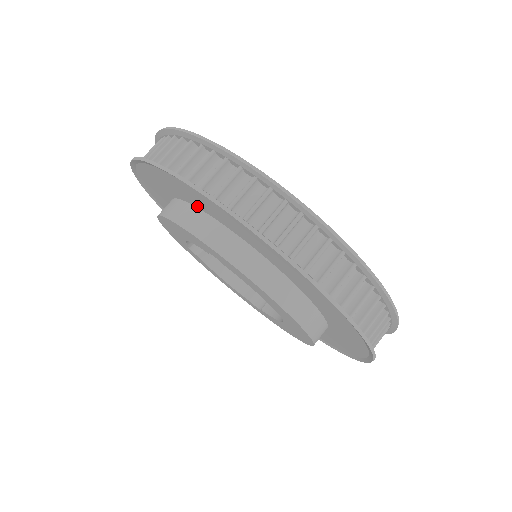
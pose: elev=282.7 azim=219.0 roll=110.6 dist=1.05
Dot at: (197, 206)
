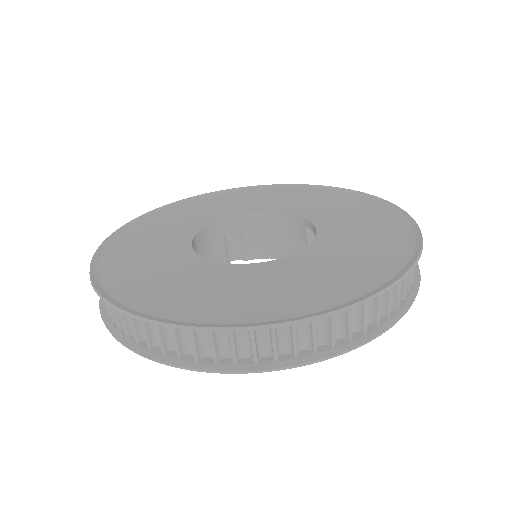
Dot at: occluded
